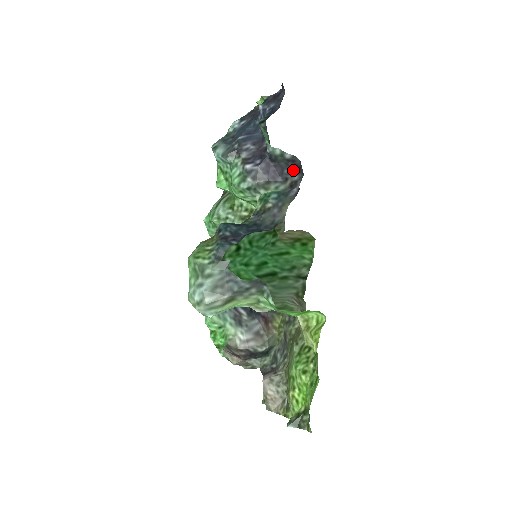
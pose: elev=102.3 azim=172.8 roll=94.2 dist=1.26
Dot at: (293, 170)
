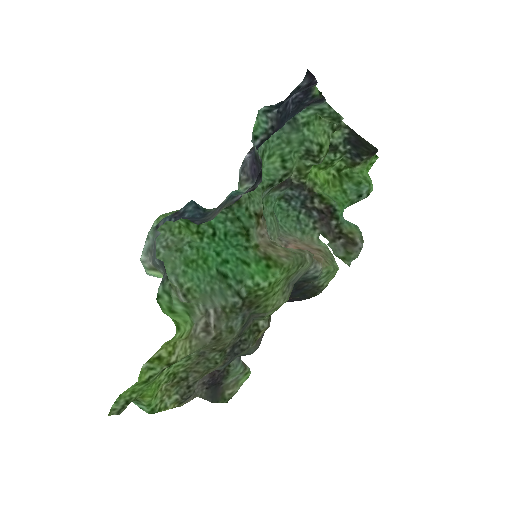
Dot at: occluded
